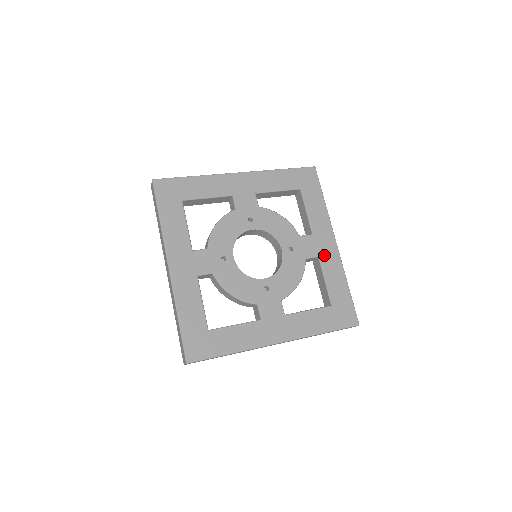
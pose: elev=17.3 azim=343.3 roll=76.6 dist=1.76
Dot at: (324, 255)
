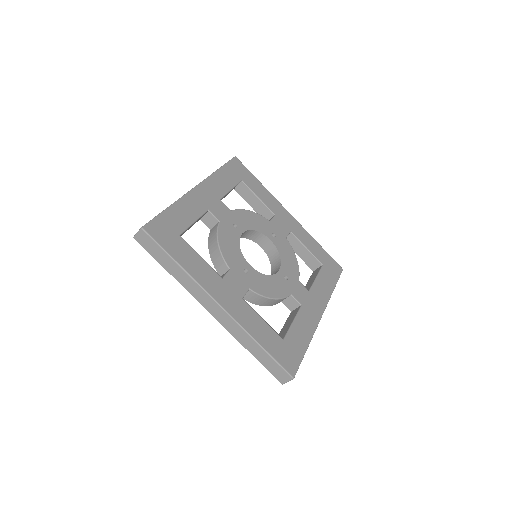
Dot at: (307, 309)
